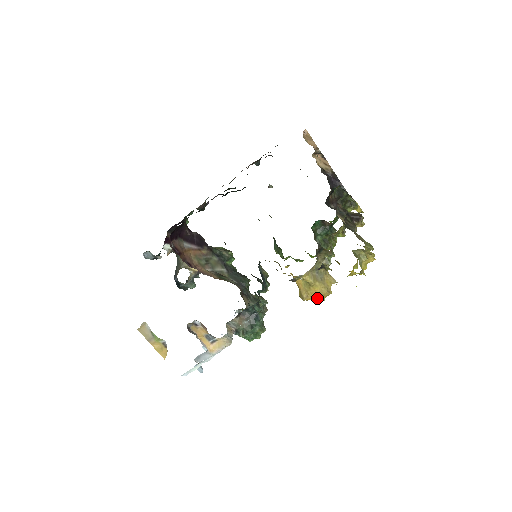
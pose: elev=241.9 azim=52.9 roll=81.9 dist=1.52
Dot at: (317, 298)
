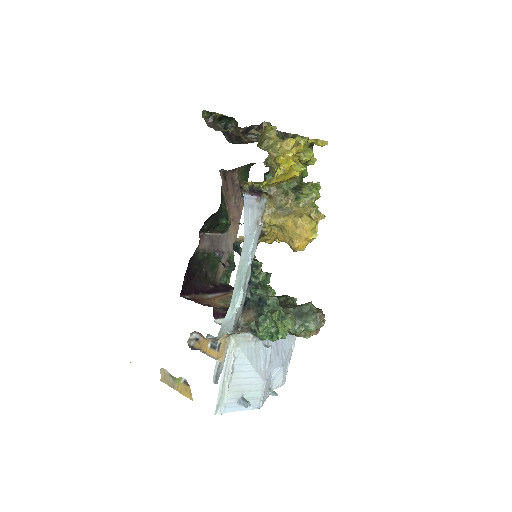
Dot at: (301, 235)
